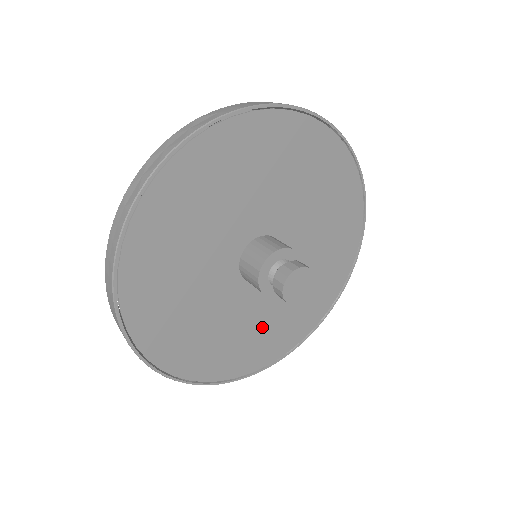
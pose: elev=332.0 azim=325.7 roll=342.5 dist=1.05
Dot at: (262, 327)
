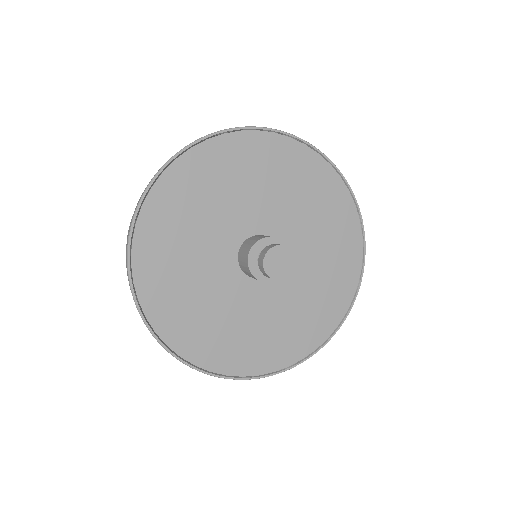
Dot at: (312, 292)
